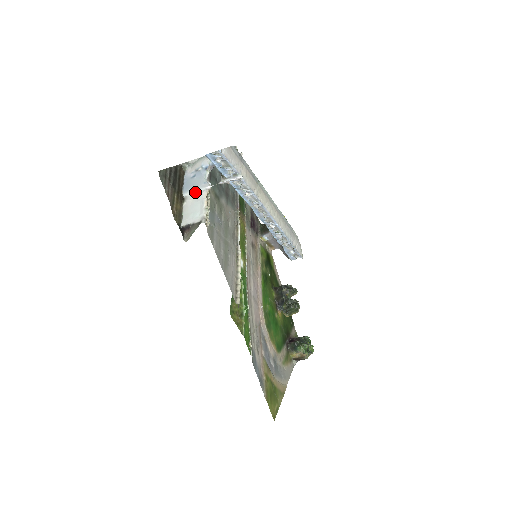
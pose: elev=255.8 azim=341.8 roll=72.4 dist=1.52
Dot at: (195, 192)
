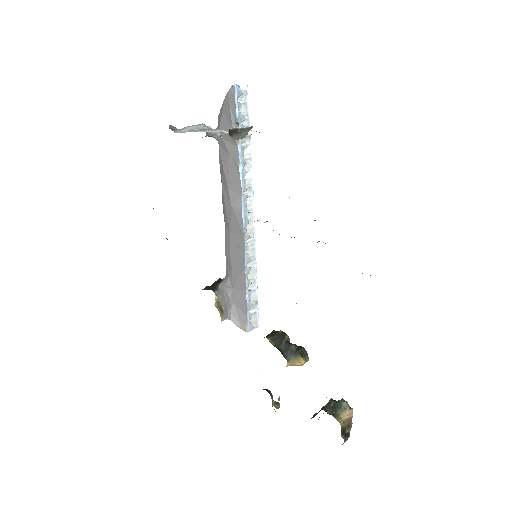
Dot at: (209, 131)
